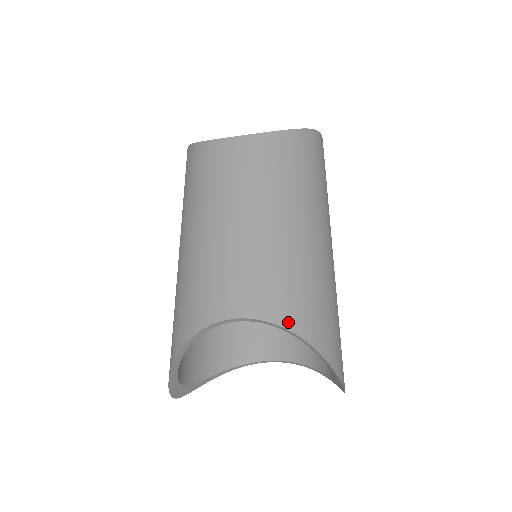
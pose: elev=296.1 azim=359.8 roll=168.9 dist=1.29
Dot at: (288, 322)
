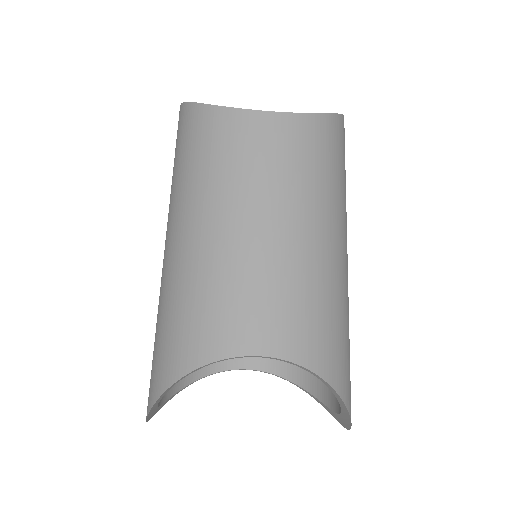
Dot at: (315, 364)
